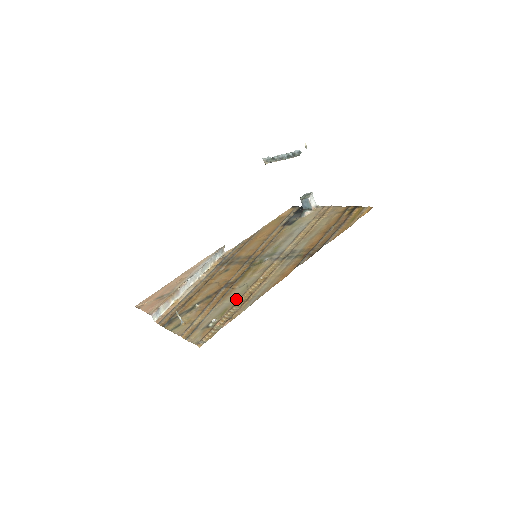
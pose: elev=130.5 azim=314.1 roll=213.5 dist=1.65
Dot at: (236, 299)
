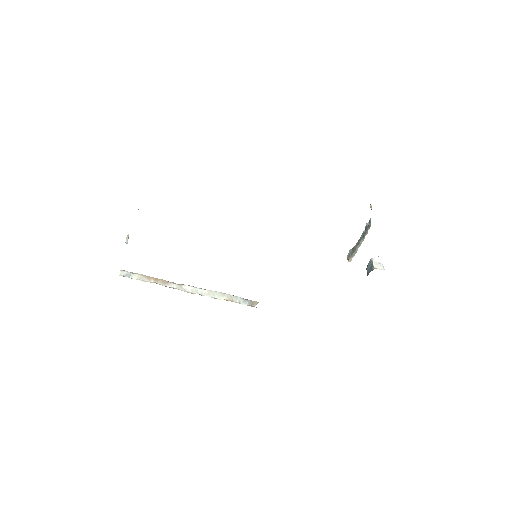
Dot at: occluded
